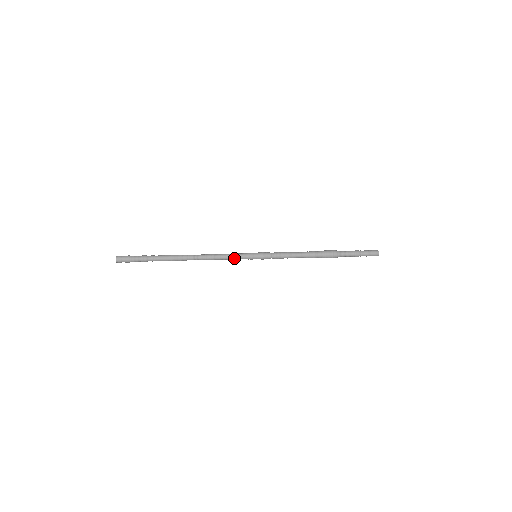
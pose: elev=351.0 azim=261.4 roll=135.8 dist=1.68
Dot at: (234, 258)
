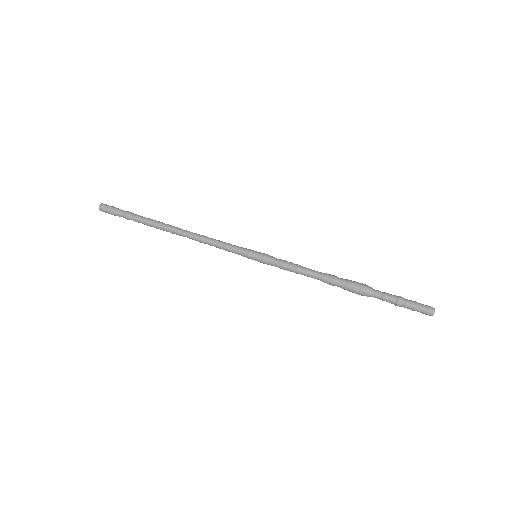
Dot at: occluded
